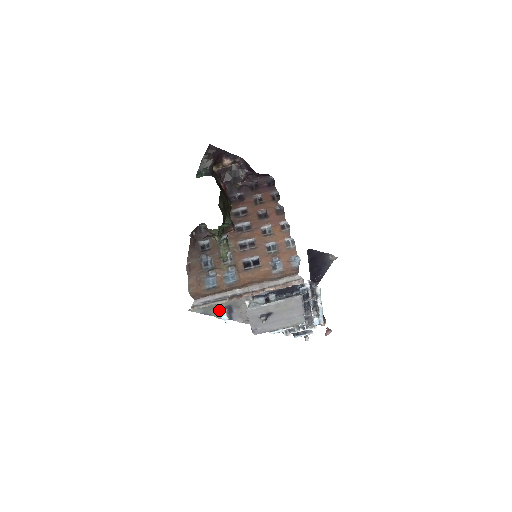
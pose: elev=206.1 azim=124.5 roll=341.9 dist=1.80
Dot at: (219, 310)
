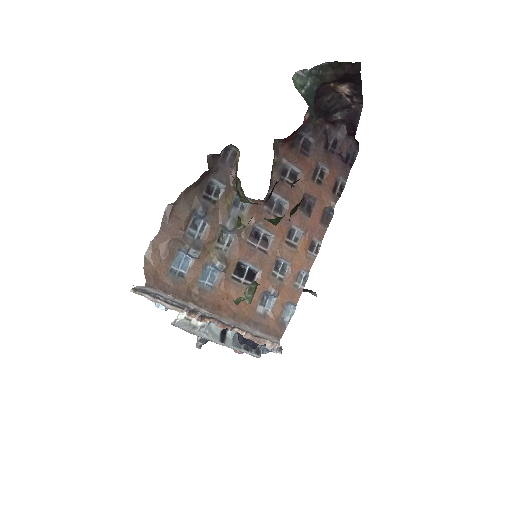
Dot at: occluded
